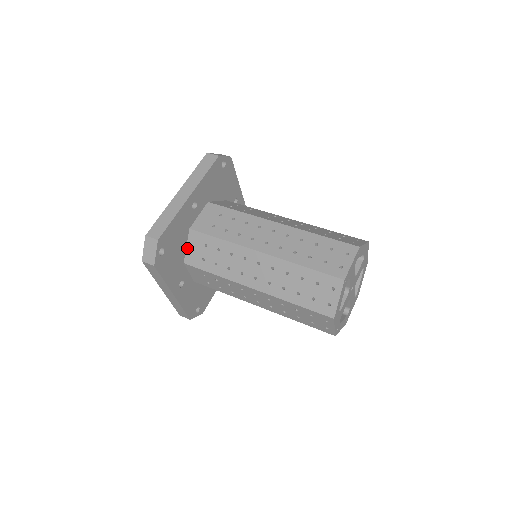
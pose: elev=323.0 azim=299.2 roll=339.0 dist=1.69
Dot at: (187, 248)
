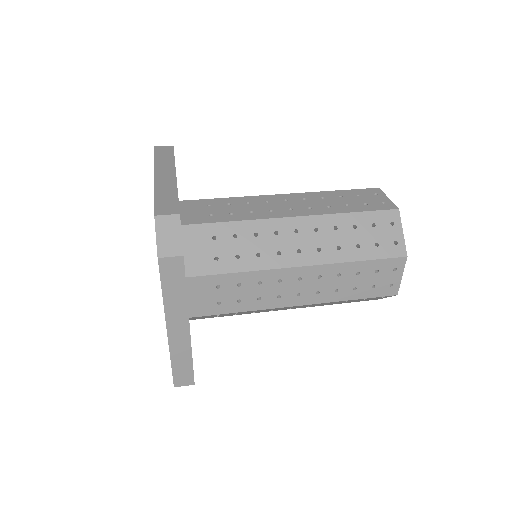
Dot at: (185, 253)
